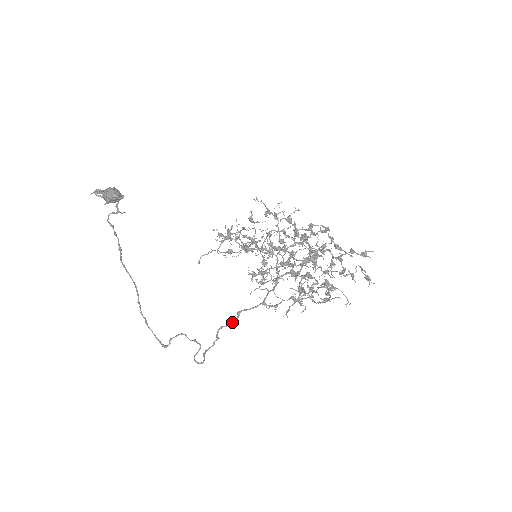
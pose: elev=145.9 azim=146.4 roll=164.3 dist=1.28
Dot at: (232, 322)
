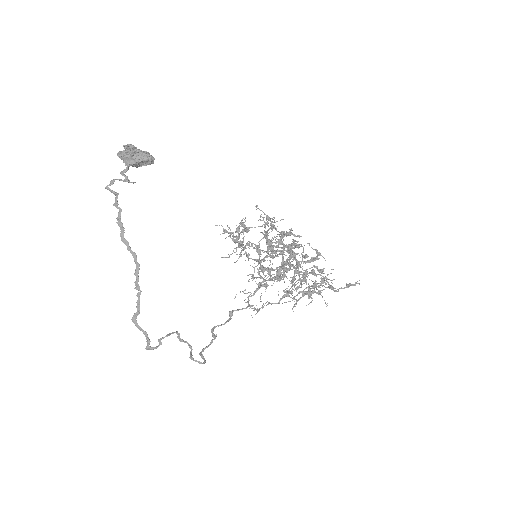
Dot at: (227, 321)
